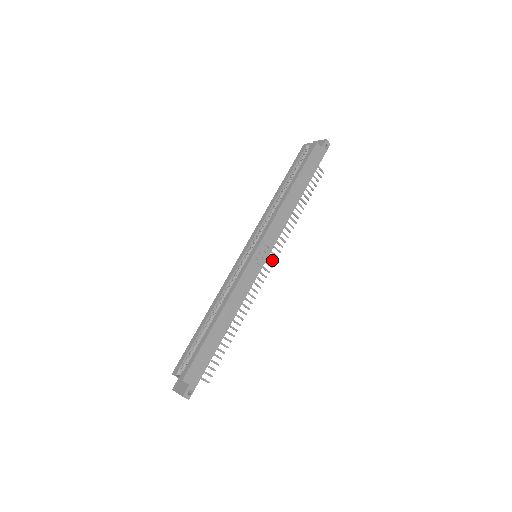
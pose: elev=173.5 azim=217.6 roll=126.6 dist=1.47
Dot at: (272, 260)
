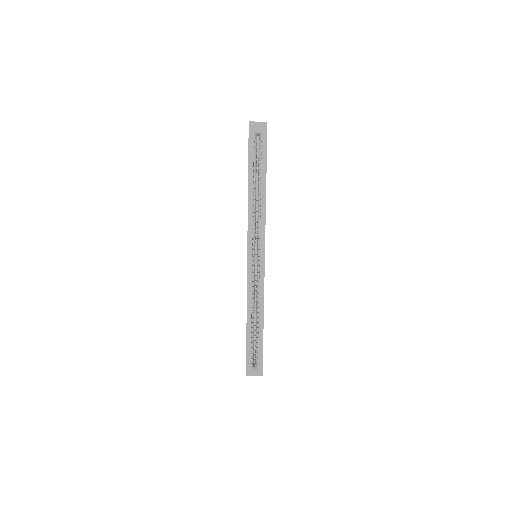
Dot at: occluded
